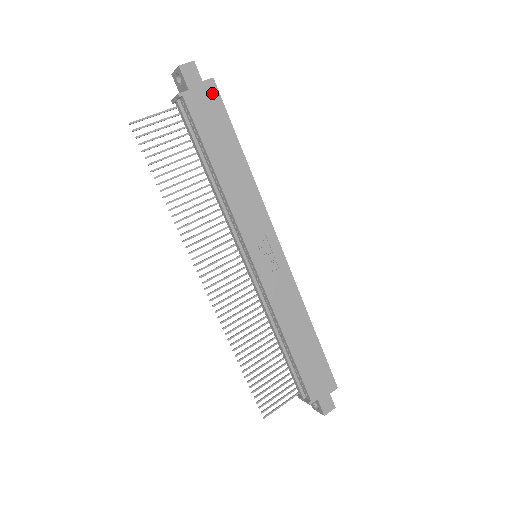
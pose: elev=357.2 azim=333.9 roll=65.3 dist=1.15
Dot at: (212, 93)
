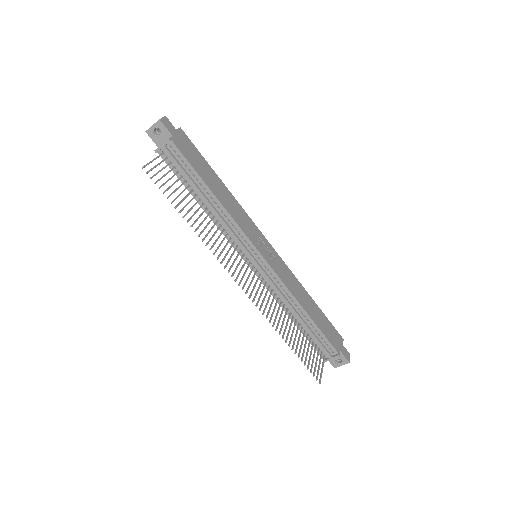
Dot at: (185, 138)
